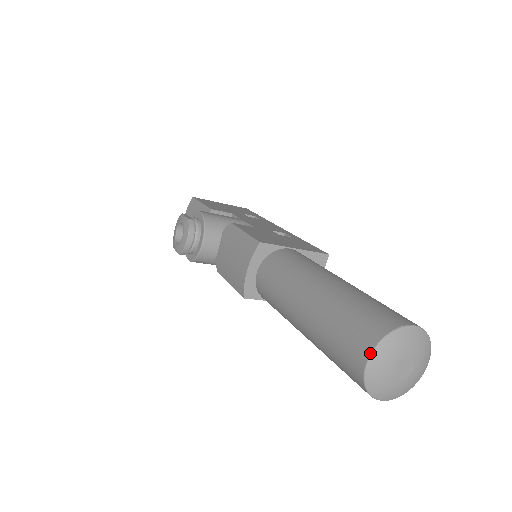
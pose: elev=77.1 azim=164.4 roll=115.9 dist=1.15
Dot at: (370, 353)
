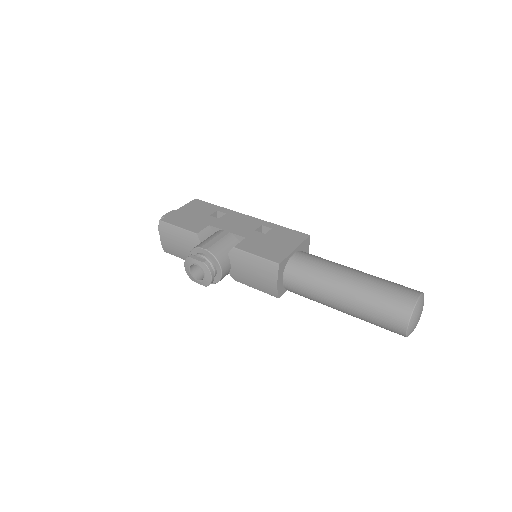
Dot at: (408, 324)
